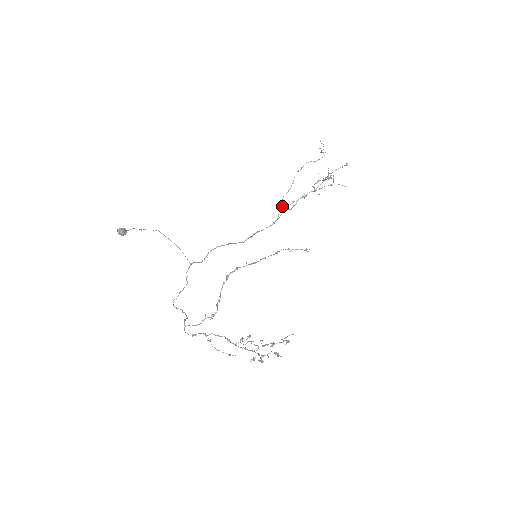
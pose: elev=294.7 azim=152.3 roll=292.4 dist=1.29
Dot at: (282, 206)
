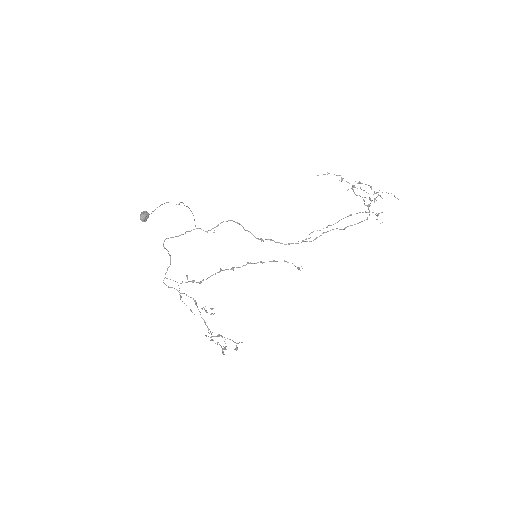
Dot at: (306, 239)
